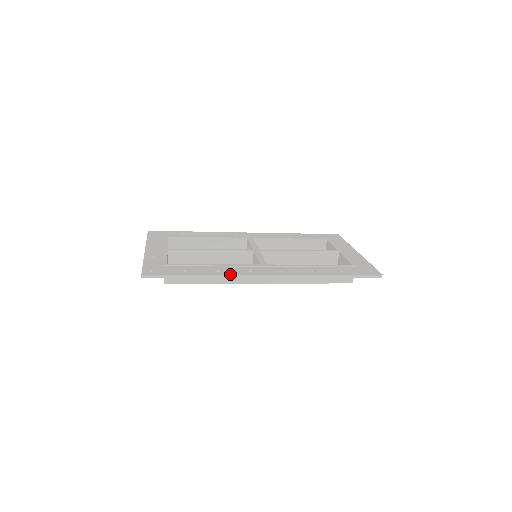
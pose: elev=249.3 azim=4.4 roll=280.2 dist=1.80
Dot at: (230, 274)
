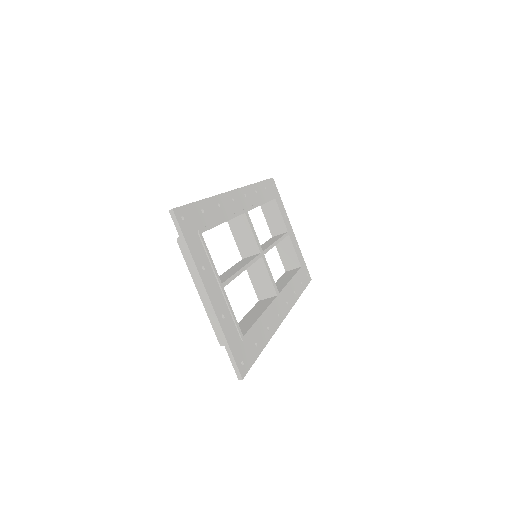
Dot at: occluded
